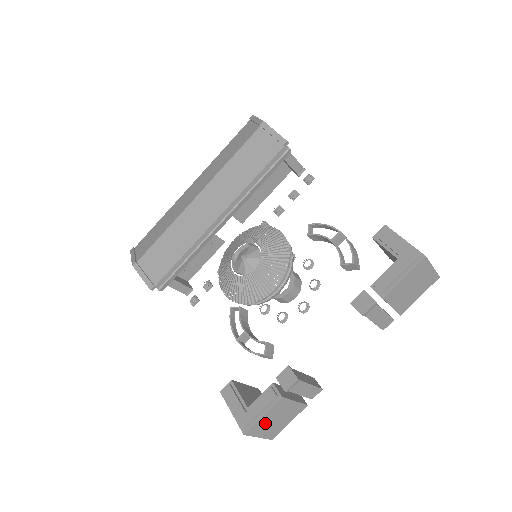
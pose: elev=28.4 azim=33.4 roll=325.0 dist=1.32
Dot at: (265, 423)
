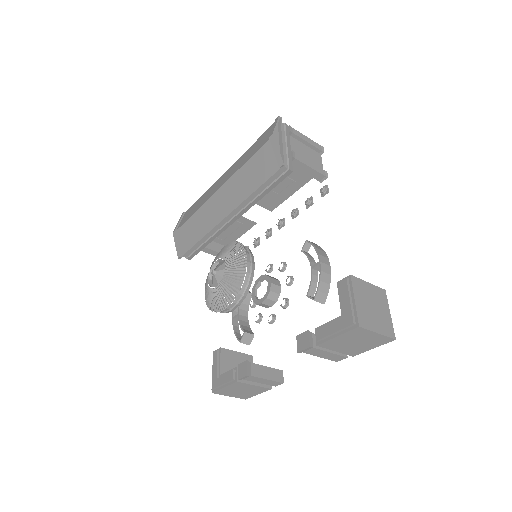
Dot at: (230, 391)
